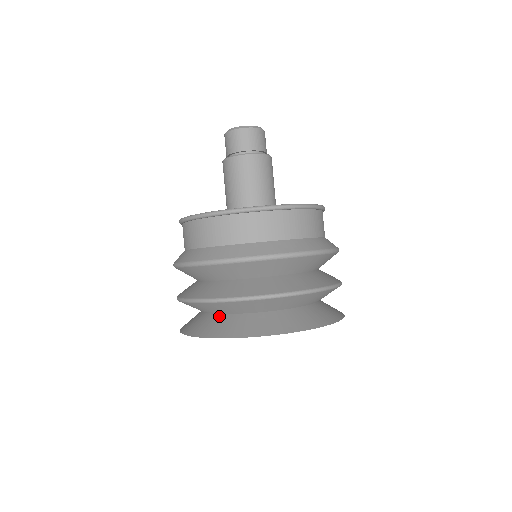
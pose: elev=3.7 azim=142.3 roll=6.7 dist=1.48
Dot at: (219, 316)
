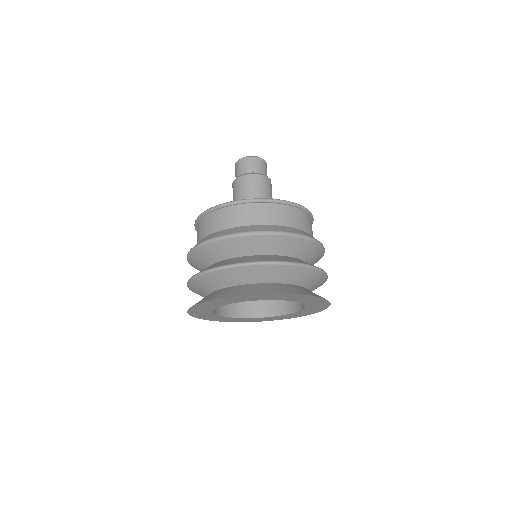
Dot at: occluded
